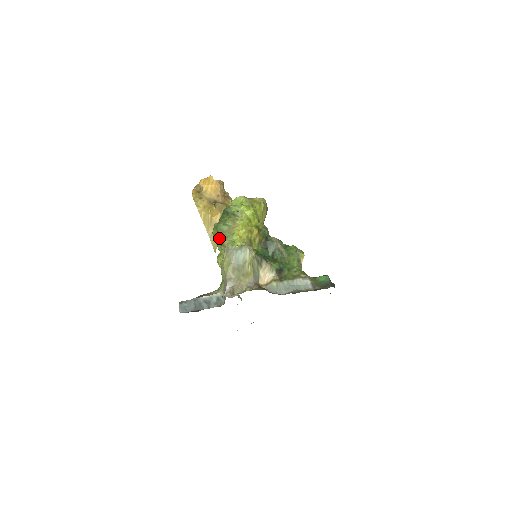
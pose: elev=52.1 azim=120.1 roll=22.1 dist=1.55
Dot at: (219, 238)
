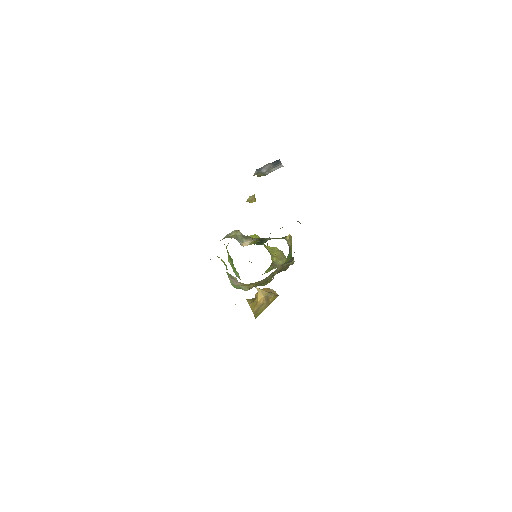
Dot at: (229, 255)
